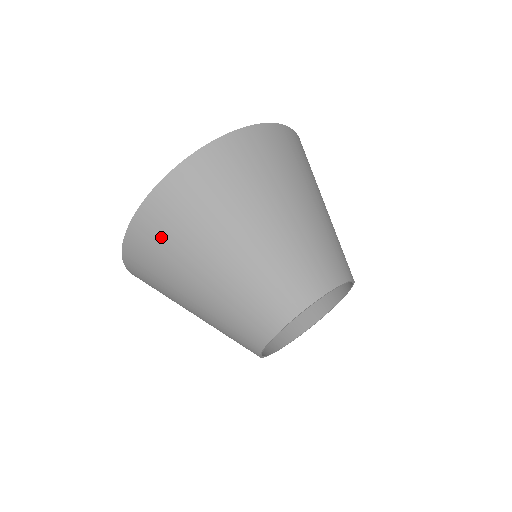
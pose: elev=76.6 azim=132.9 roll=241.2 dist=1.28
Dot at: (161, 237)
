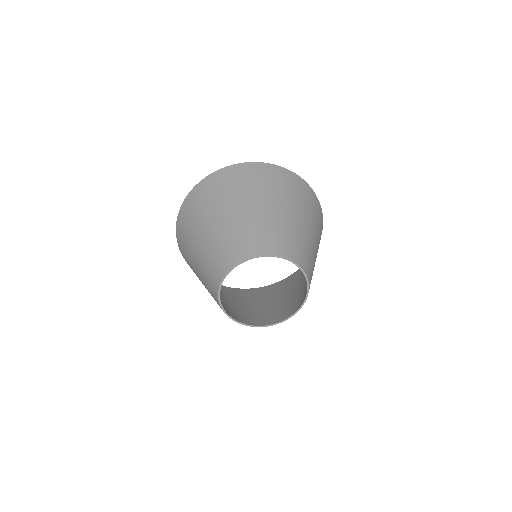
Dot at: (192, 210)
